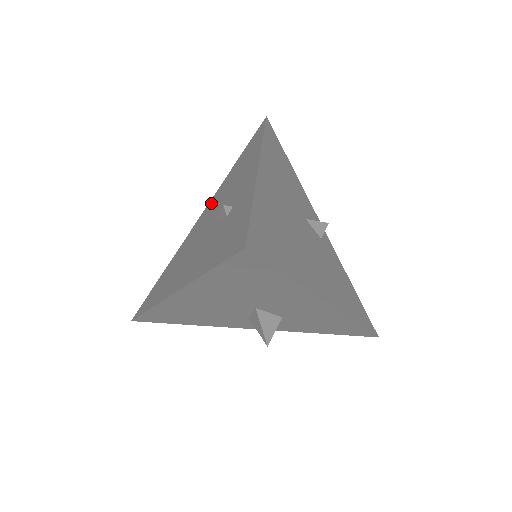
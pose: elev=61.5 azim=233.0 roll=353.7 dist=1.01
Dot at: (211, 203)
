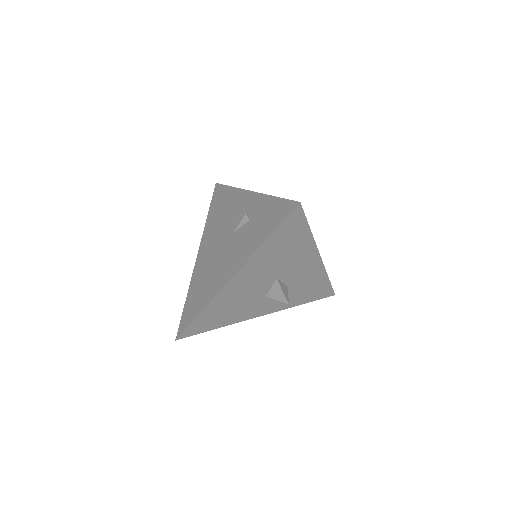
Dot at: (206, 240)
